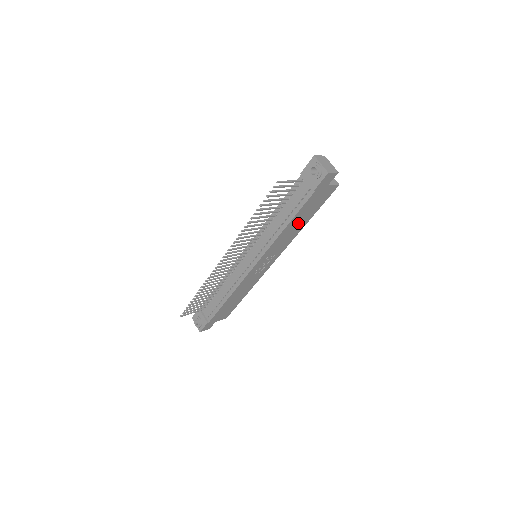
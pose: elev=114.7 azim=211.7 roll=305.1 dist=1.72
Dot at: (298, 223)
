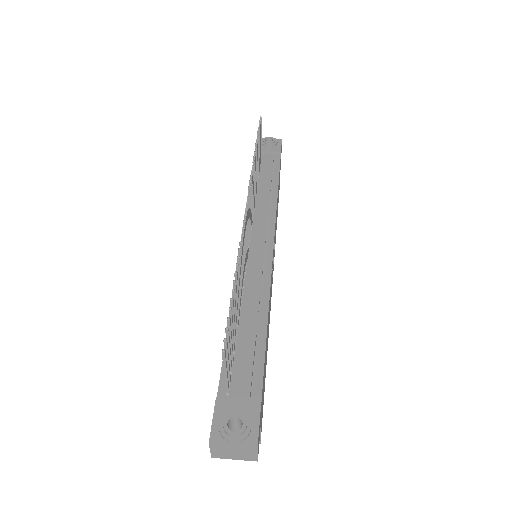
Dot at: occluded
